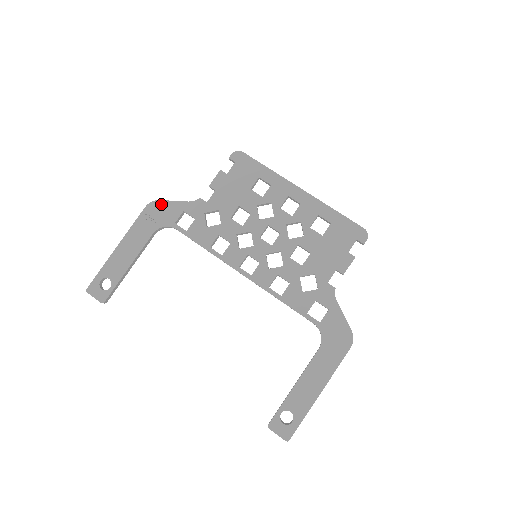
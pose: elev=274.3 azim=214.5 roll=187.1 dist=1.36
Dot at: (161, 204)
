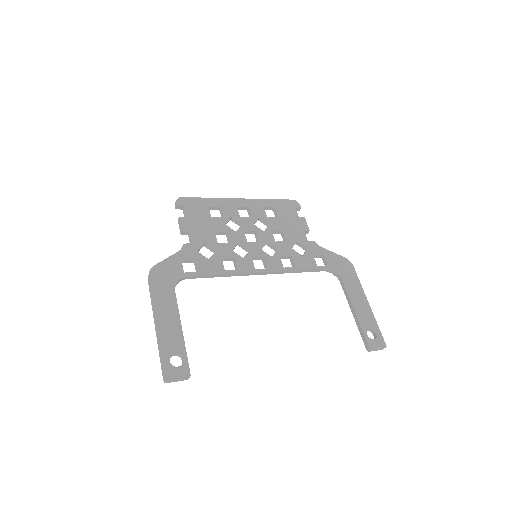
Dot at: (159, 267)
